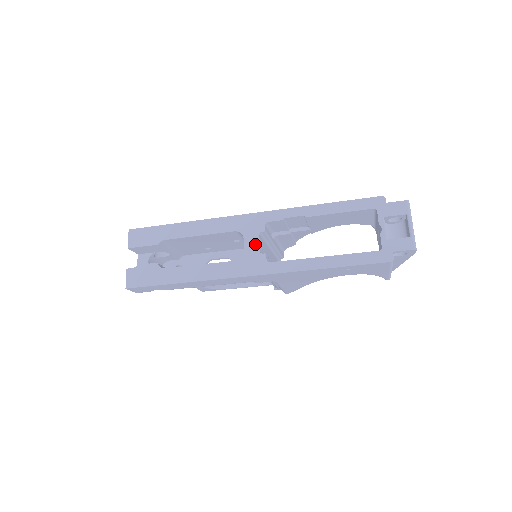
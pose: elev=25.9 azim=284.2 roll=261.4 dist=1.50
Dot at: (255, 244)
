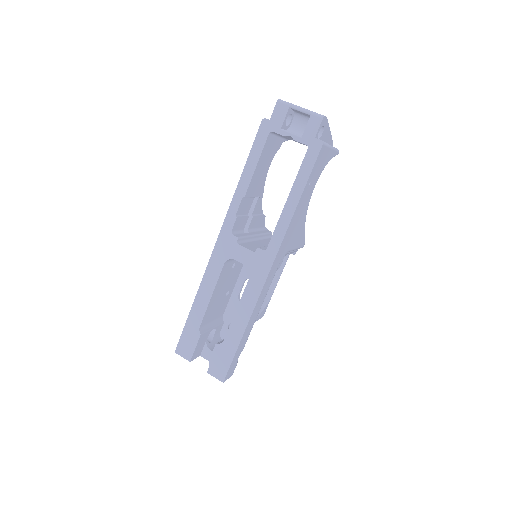
Dot at: (244, 252)
